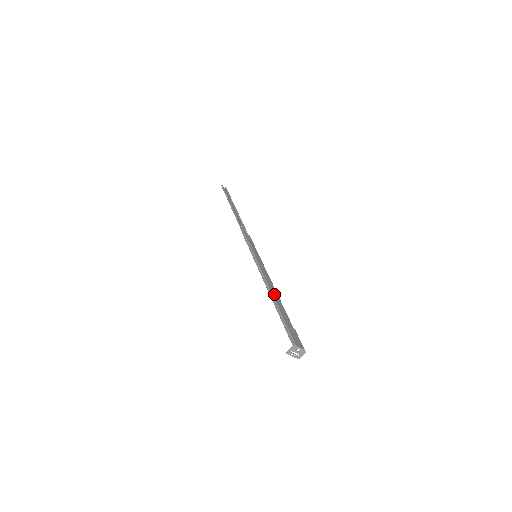
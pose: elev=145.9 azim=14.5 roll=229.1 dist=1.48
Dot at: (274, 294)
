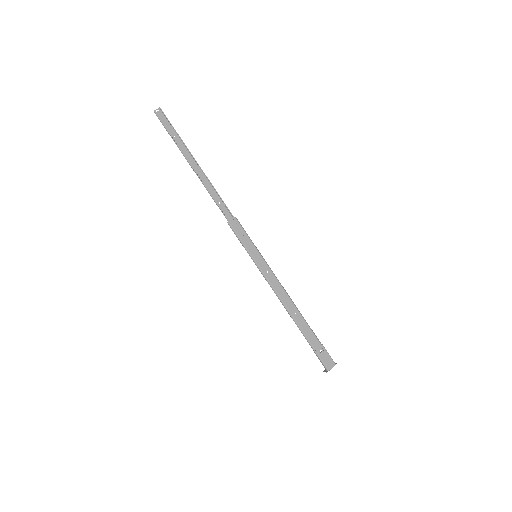
Dot at: (293, 313)
